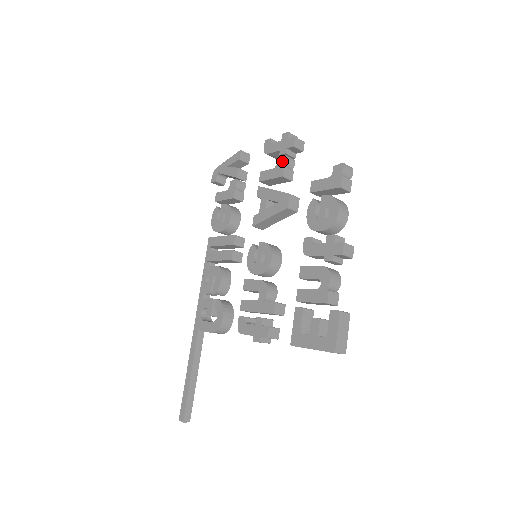
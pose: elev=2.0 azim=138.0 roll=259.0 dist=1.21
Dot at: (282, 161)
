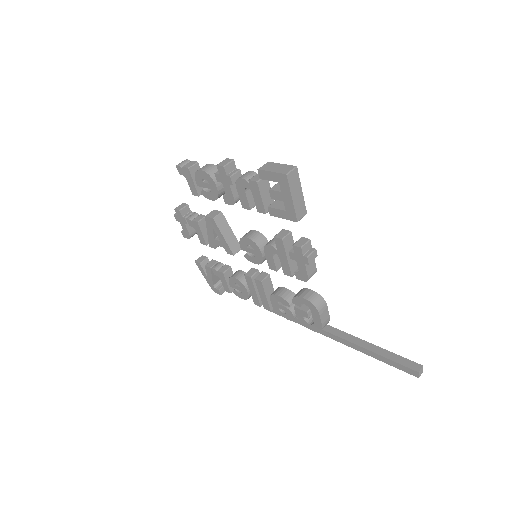
Dot at: (189, 222)
